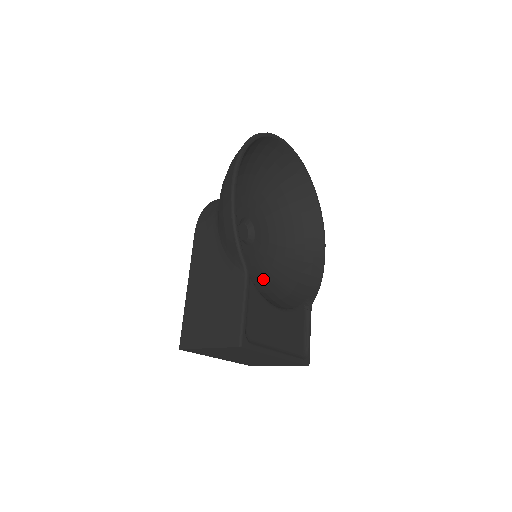
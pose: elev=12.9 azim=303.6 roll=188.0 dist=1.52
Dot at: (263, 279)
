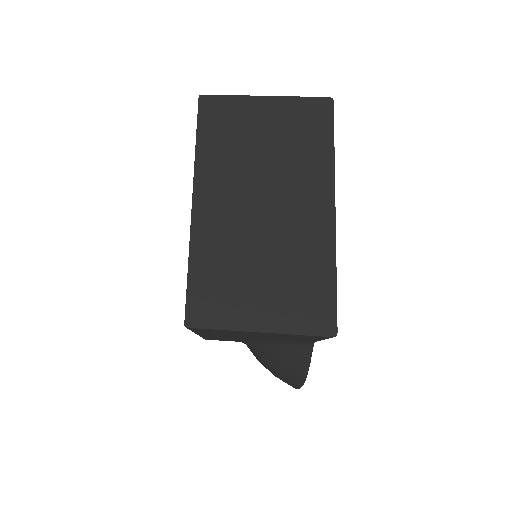
Dot at: occluded
